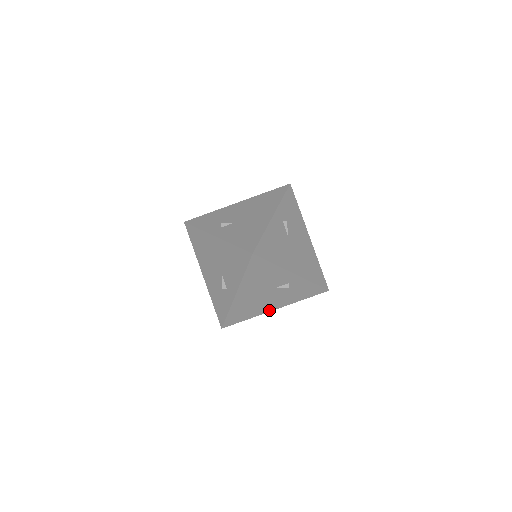
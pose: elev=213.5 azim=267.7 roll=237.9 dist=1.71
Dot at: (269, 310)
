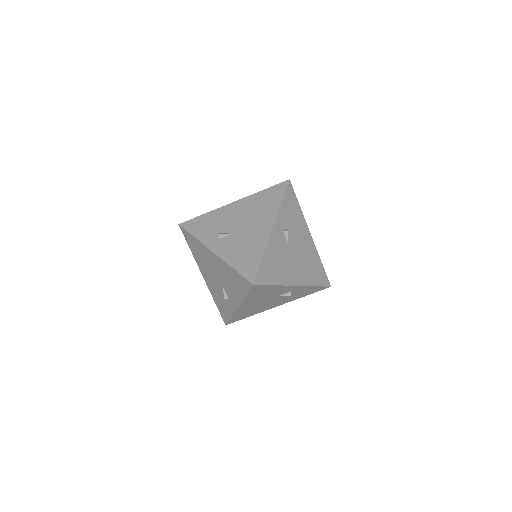
Dot at: (271, 307)
